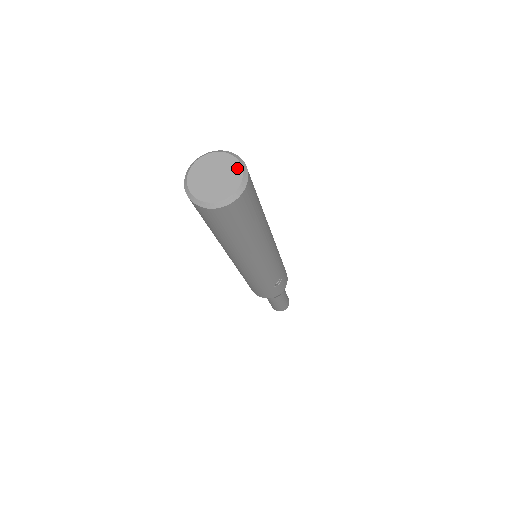
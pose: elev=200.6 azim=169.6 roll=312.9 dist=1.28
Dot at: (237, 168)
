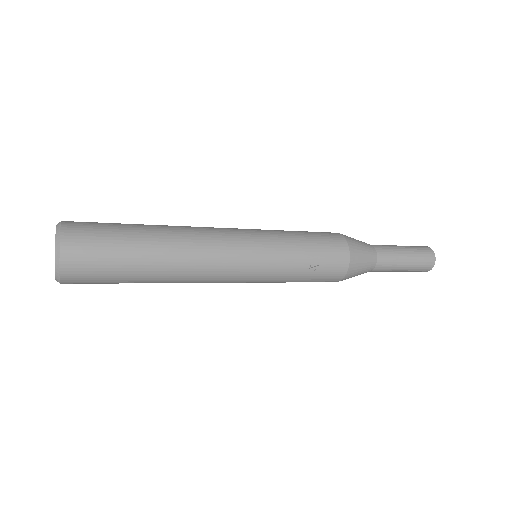
Dot at: (55, 235)
